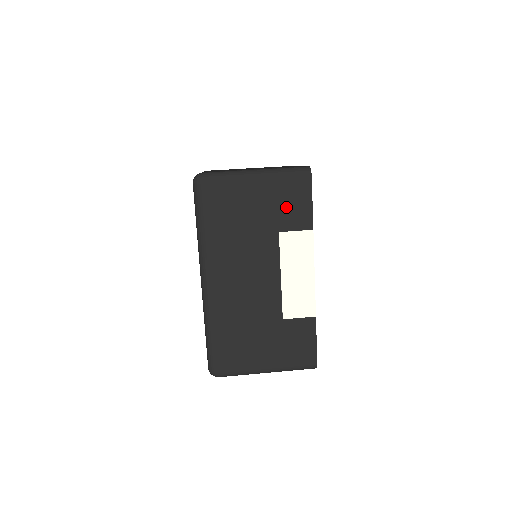
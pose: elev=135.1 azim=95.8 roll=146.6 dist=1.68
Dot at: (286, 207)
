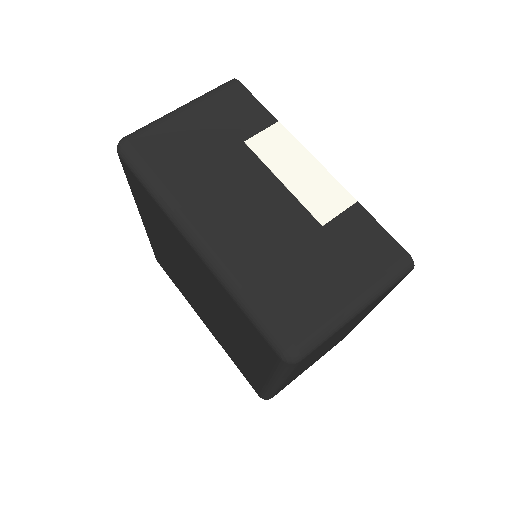
Dot at: (233, 117)
